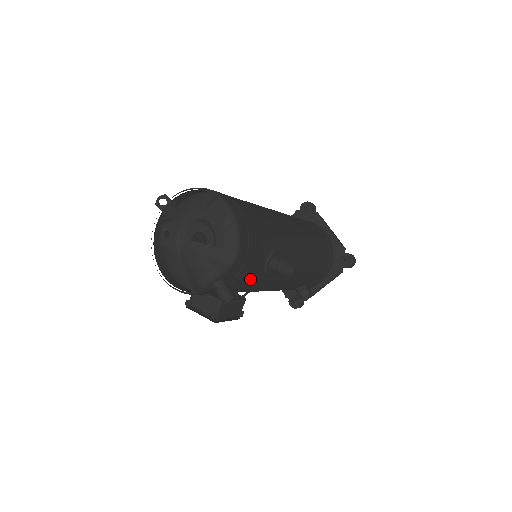
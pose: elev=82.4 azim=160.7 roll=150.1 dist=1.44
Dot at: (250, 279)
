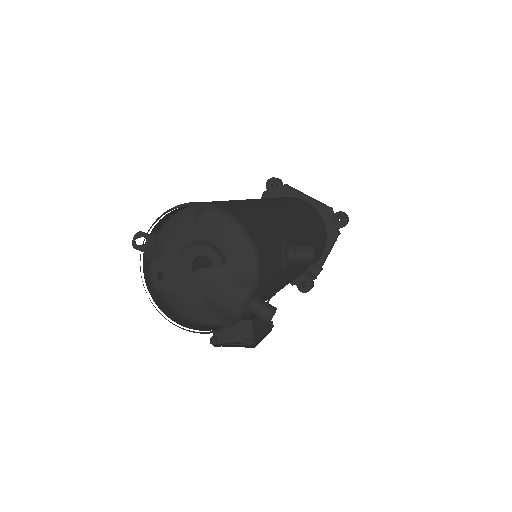
Dot at: (275, 283)
